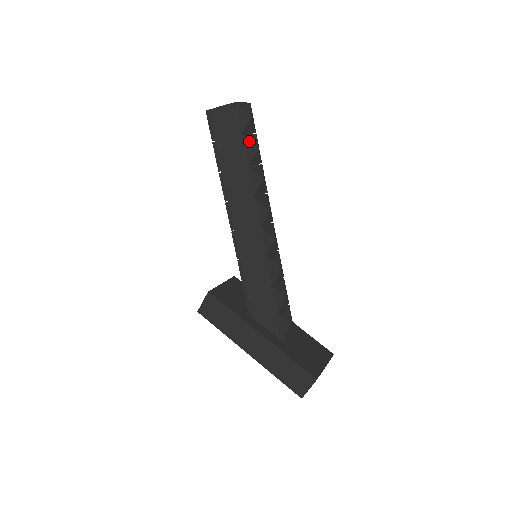
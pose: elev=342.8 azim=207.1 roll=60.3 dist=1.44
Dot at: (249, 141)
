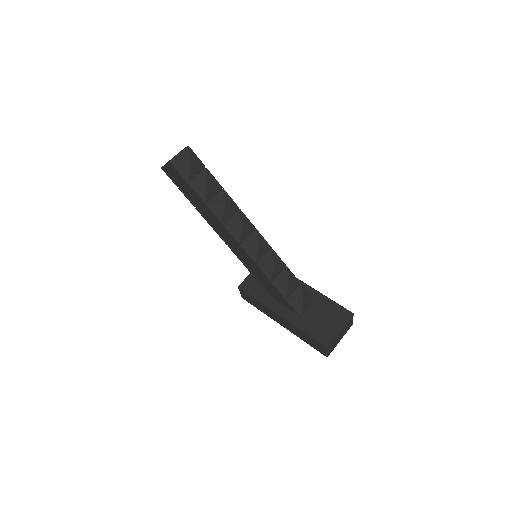
Dot at: (197, 184)
